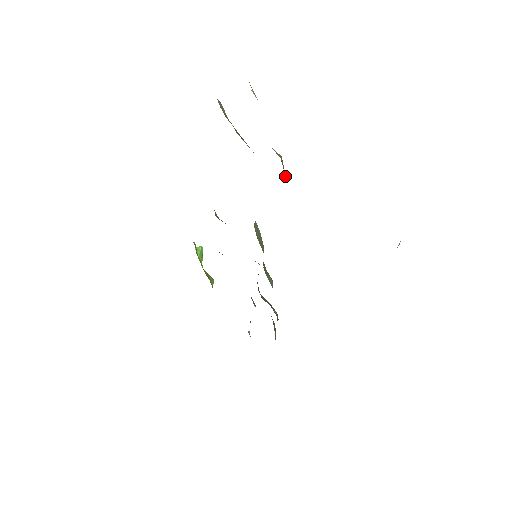
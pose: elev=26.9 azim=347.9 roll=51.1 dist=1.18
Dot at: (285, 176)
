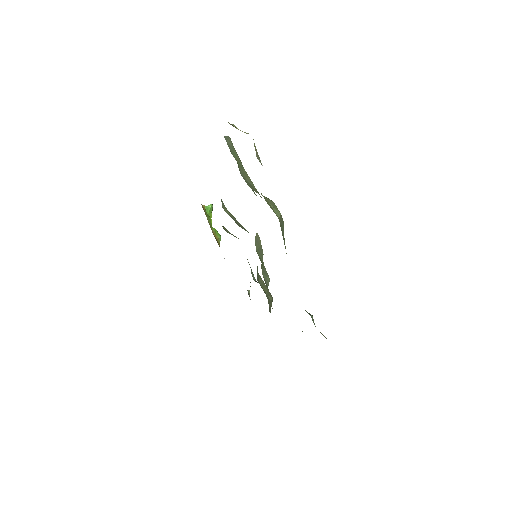
Dot at: (282, 231)
